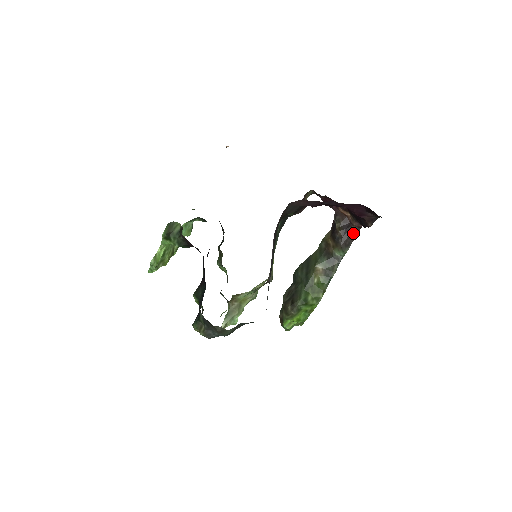
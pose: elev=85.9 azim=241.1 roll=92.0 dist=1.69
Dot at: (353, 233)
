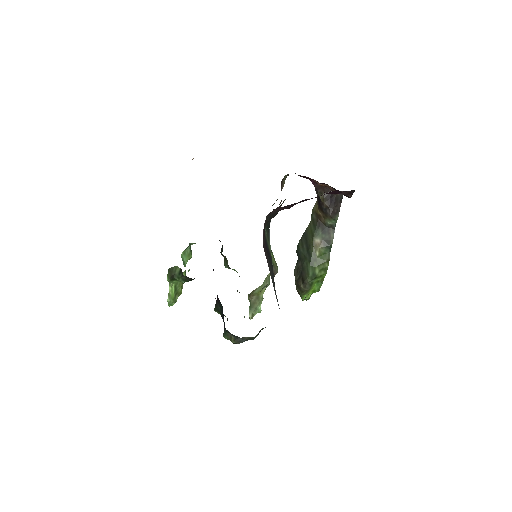
Dot at: (338, 200)
